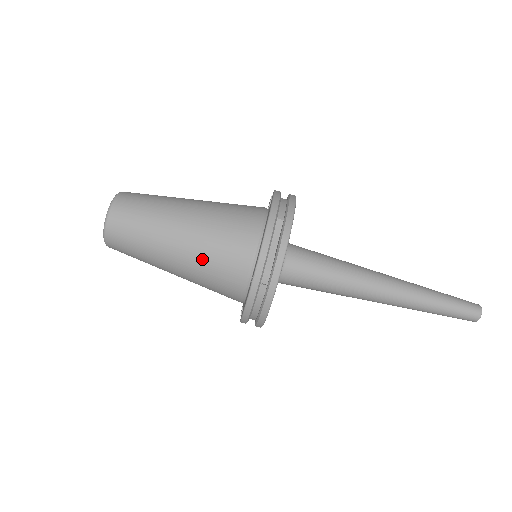
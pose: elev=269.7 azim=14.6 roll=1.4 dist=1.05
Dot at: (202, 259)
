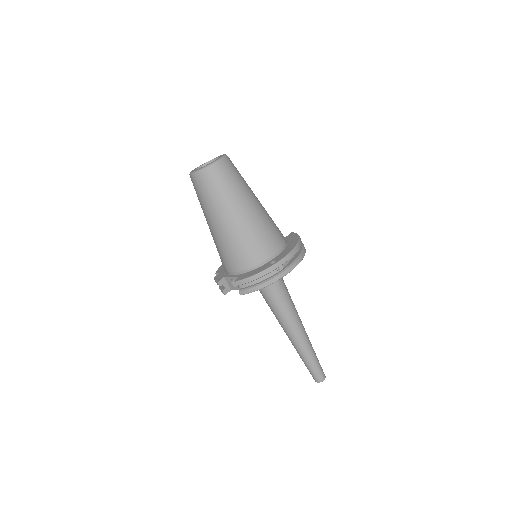
Dot at: (252, 230)
